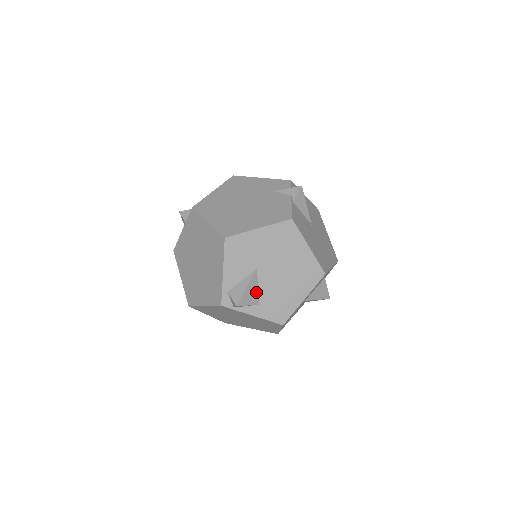
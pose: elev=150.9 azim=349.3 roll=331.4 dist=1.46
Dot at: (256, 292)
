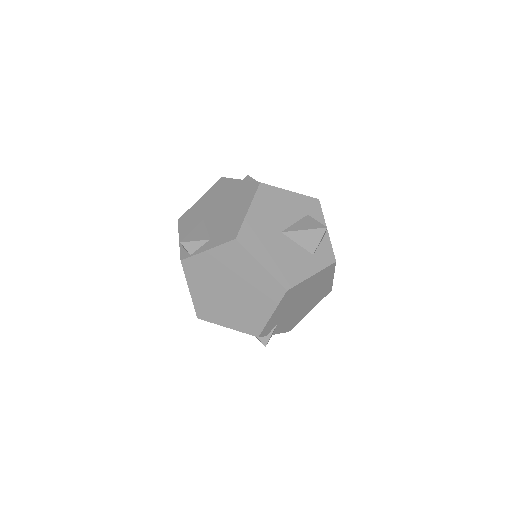
Dot at: (205, 233)
